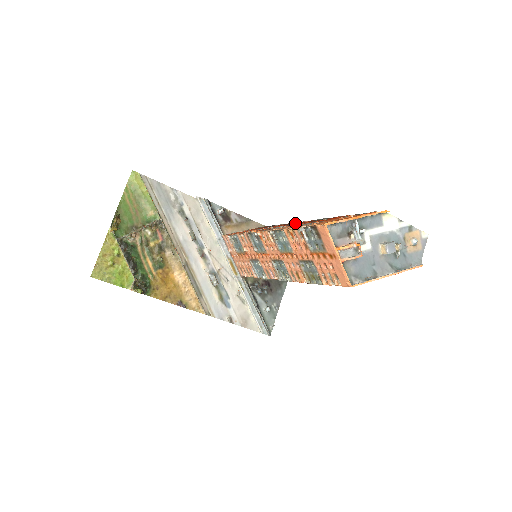
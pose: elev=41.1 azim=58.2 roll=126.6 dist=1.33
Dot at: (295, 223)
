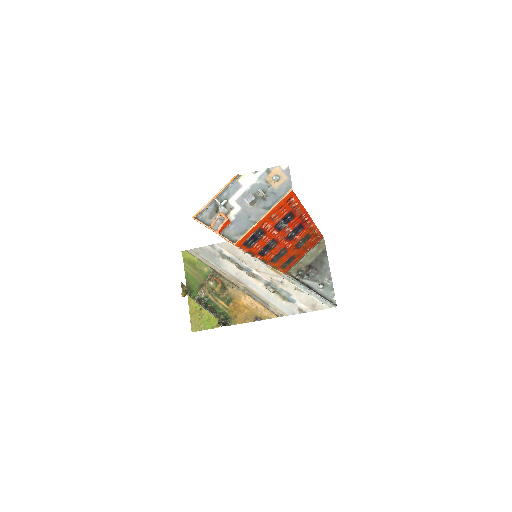
Dot at: occluded
